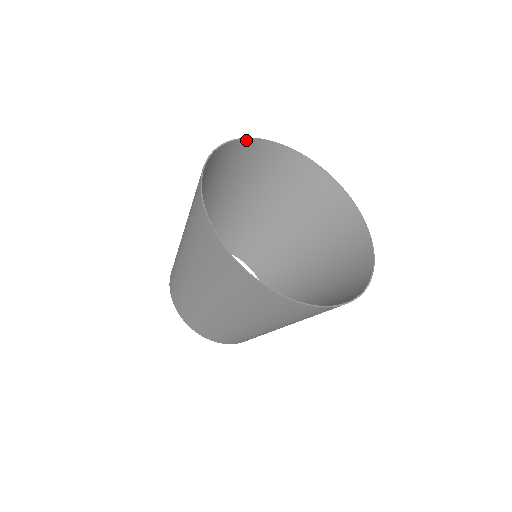
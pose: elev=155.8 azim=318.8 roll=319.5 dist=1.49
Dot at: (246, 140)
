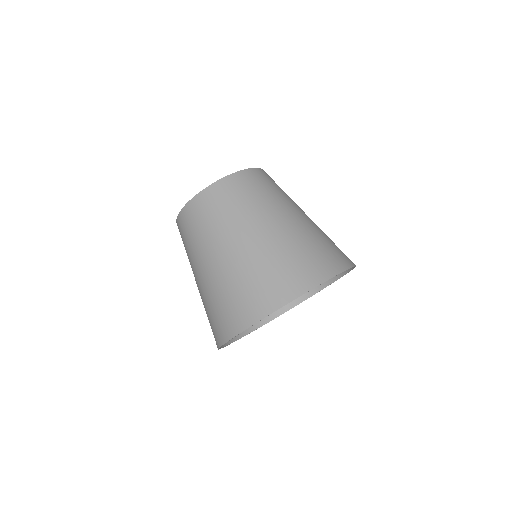
Dot at: (305, 291)
